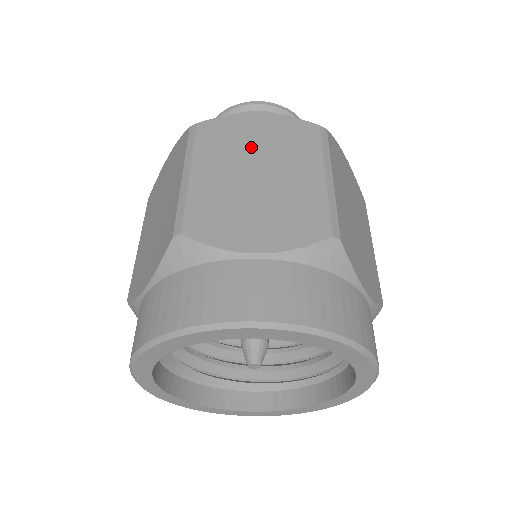
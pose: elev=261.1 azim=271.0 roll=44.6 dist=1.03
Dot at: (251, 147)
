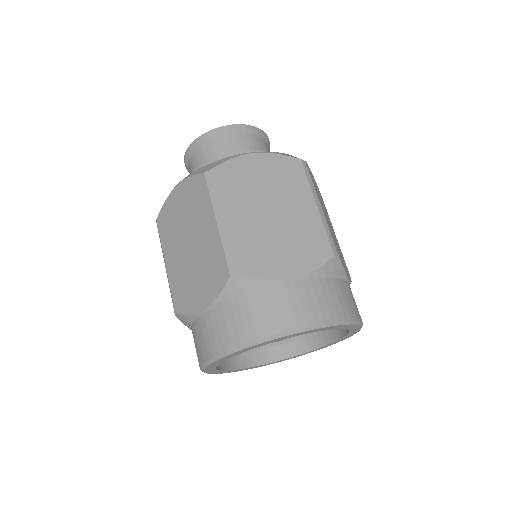
Dot at: (181, 223)
